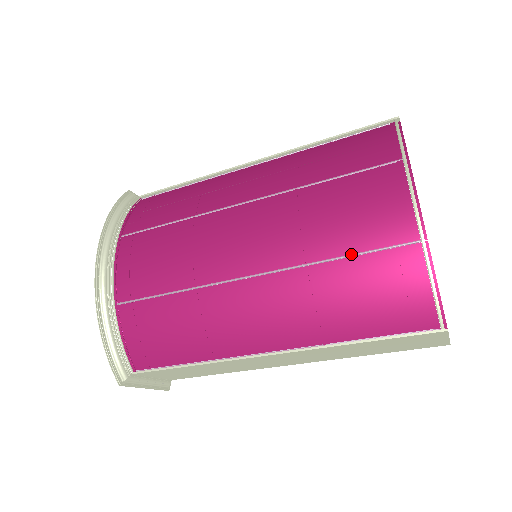
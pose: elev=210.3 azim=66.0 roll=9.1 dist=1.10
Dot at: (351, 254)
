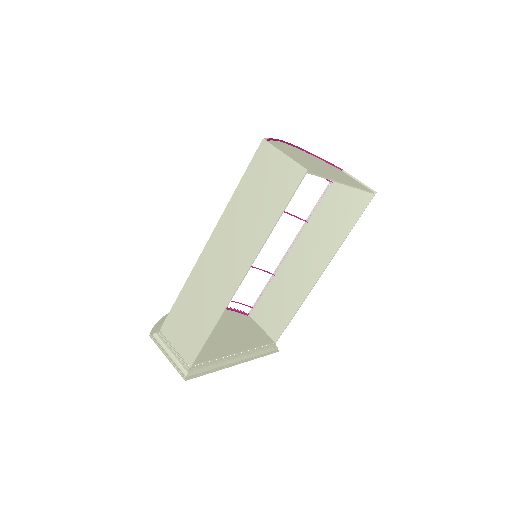
Dot at: occluded
